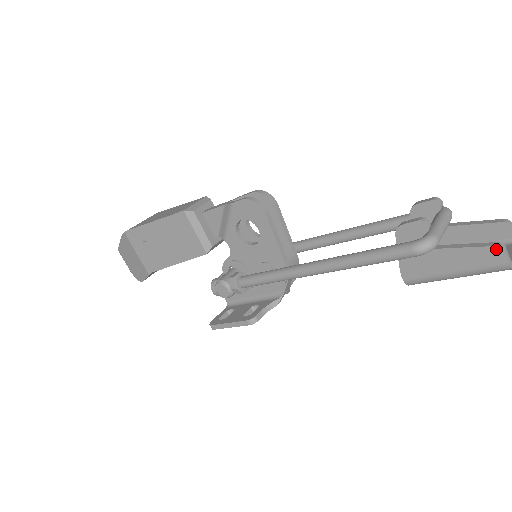
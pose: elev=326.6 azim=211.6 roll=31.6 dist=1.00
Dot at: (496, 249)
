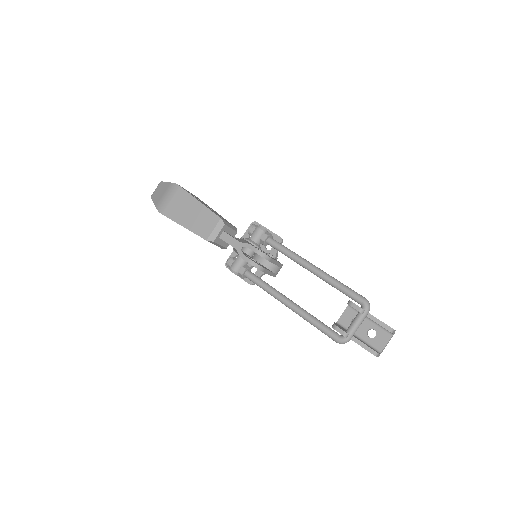
Dot at: occluded
